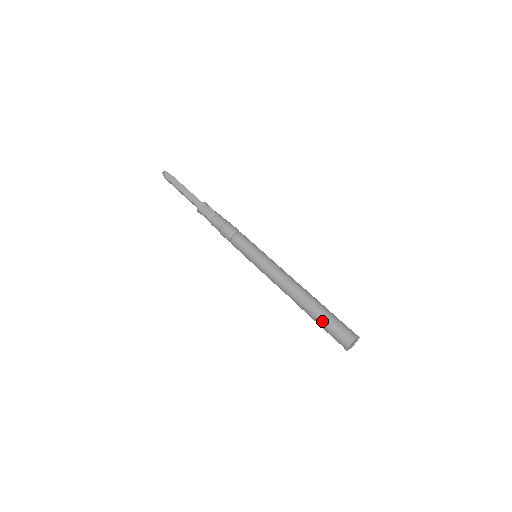
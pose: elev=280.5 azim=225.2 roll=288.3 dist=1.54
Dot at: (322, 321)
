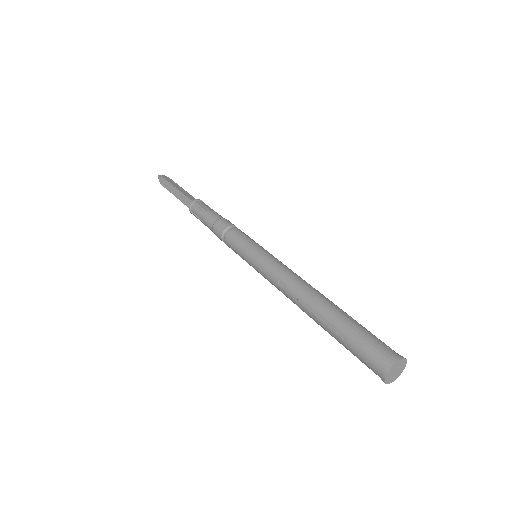
Dot at: (341, 343)
